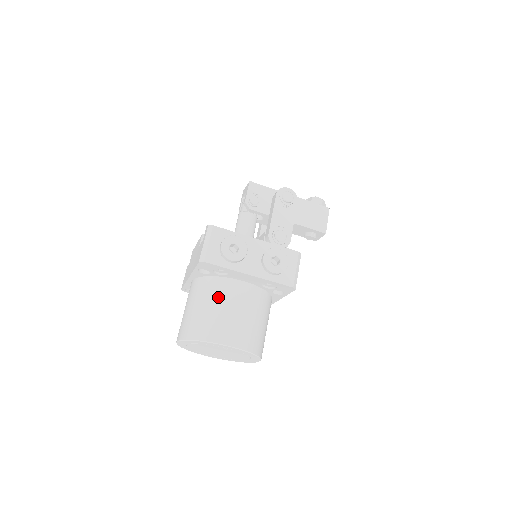
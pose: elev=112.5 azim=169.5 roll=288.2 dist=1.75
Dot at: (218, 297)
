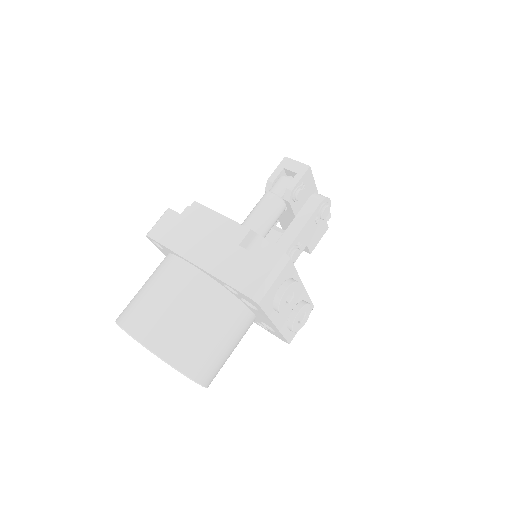
Dot at: (223, 324)
